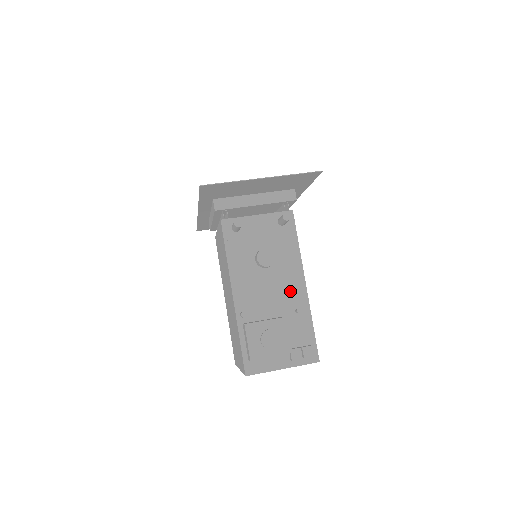
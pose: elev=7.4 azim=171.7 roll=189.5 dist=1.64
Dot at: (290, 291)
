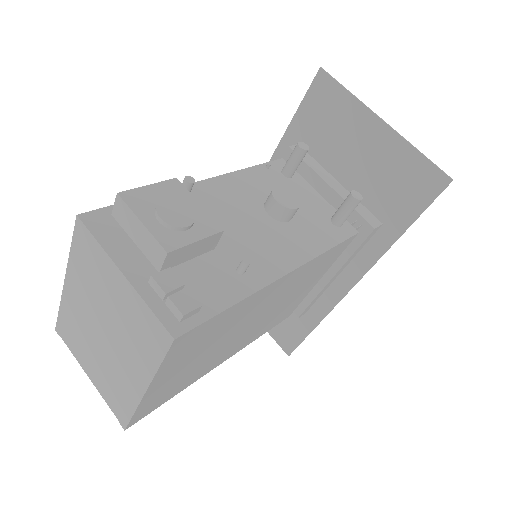
Dot at: (262, 253)
